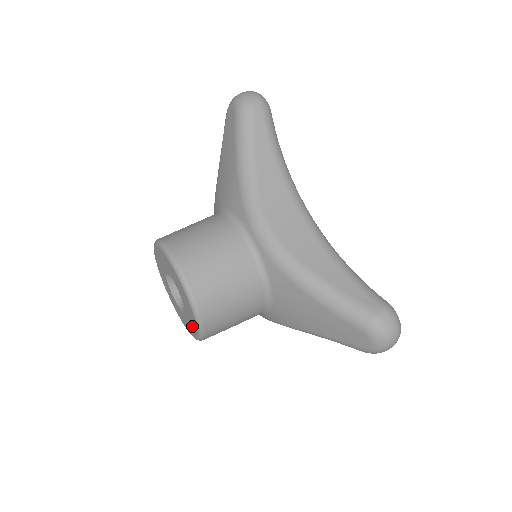
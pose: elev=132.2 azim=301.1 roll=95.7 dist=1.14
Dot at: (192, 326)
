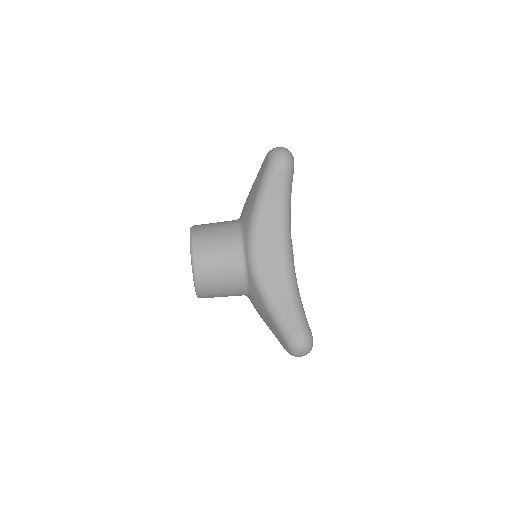
Dot at: occluded
